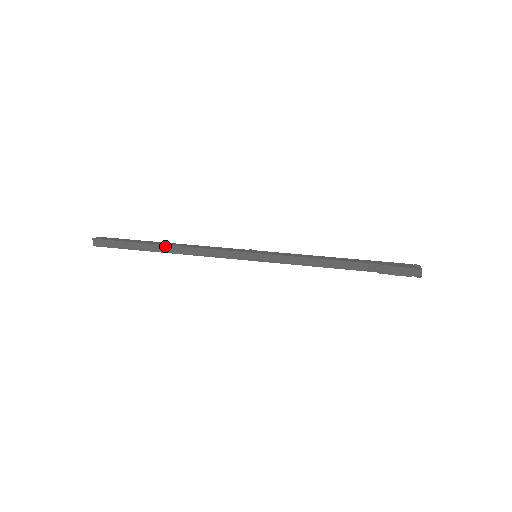
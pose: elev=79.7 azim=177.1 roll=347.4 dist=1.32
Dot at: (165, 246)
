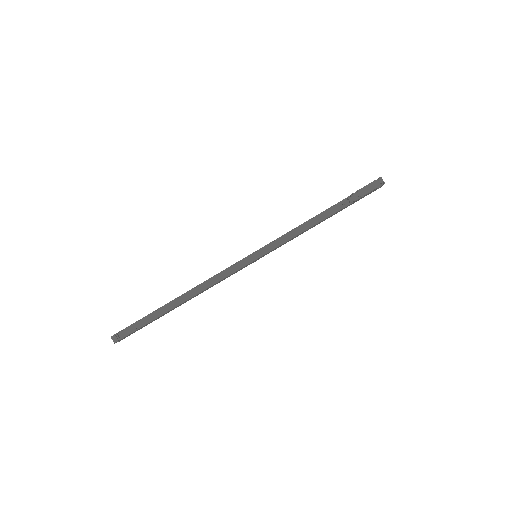
Dot at: (178, 299)
